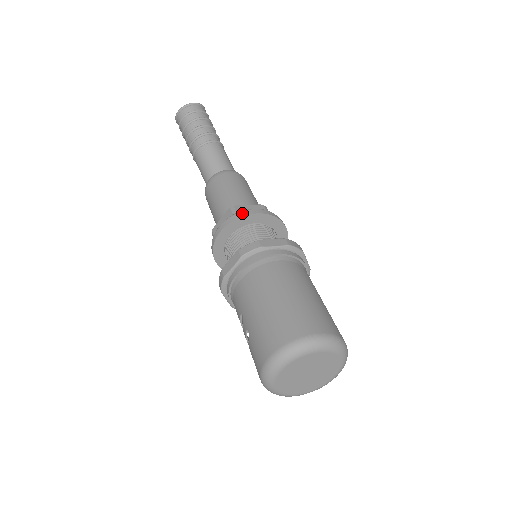
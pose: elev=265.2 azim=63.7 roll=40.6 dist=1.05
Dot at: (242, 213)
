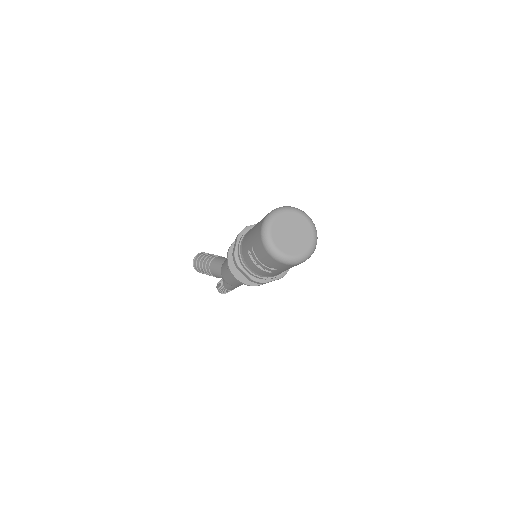
Dot at: occluded
